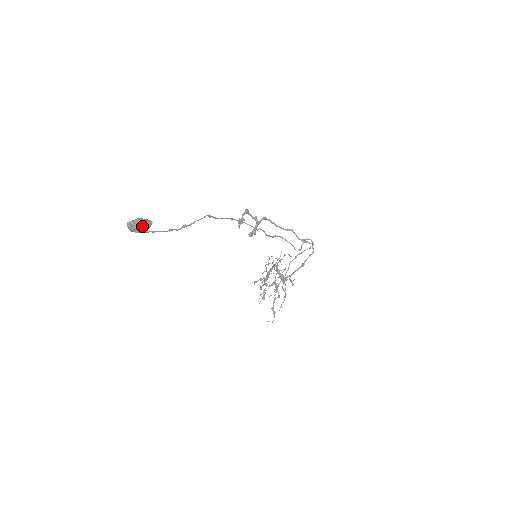
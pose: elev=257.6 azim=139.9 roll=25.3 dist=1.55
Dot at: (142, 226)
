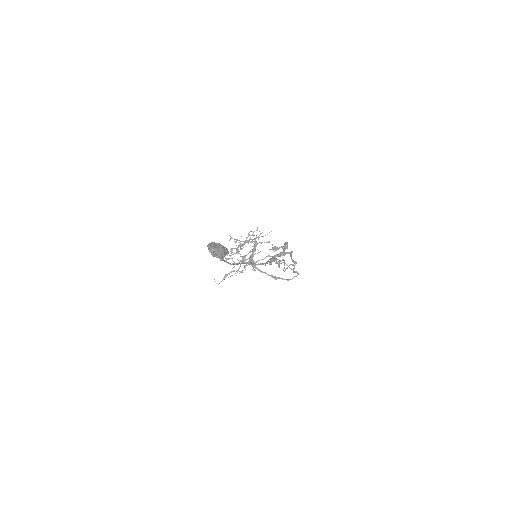
Dot at: (220, 257)
